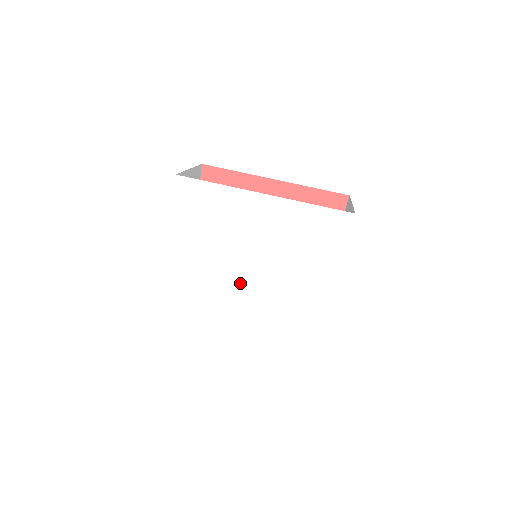
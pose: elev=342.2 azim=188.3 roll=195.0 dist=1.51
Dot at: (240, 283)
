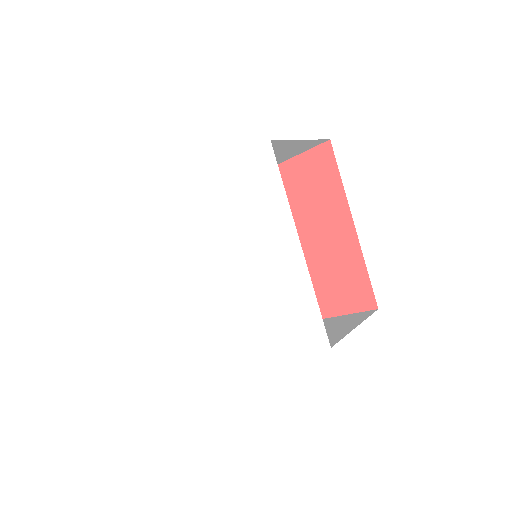
Dot at: (224, 286)
